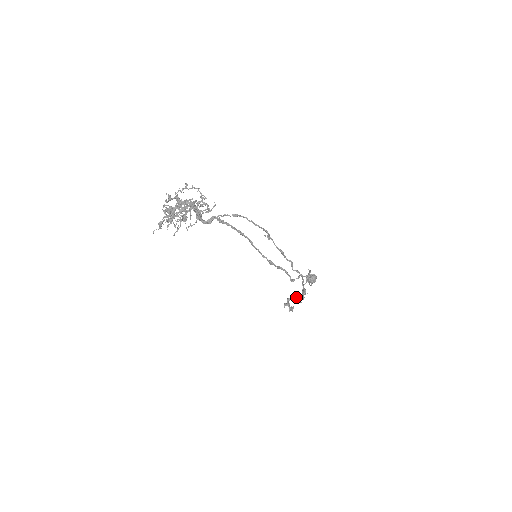
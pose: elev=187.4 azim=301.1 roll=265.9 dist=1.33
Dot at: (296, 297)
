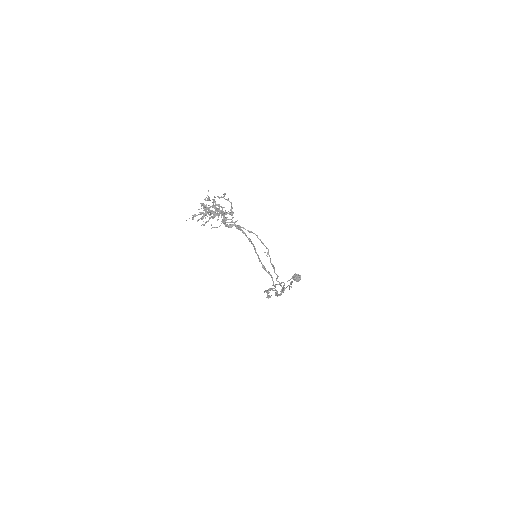
Dot at: (276, 290)
